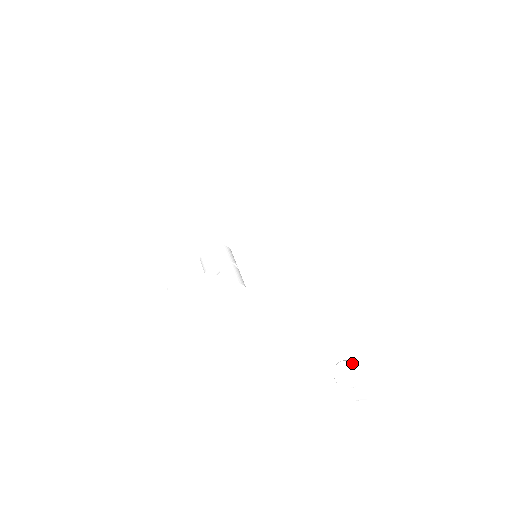
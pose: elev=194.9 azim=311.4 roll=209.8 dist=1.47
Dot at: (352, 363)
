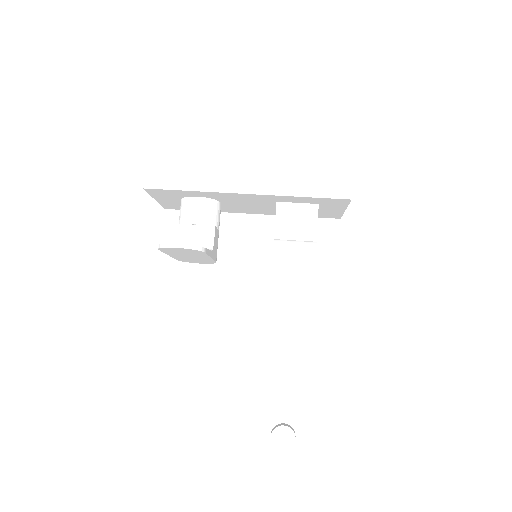
Dot at: (295, 434)
